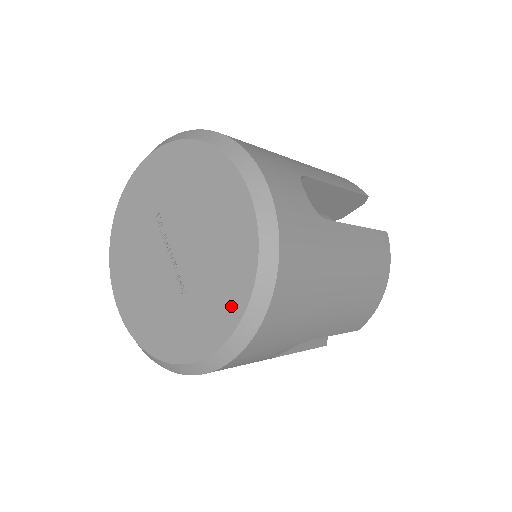
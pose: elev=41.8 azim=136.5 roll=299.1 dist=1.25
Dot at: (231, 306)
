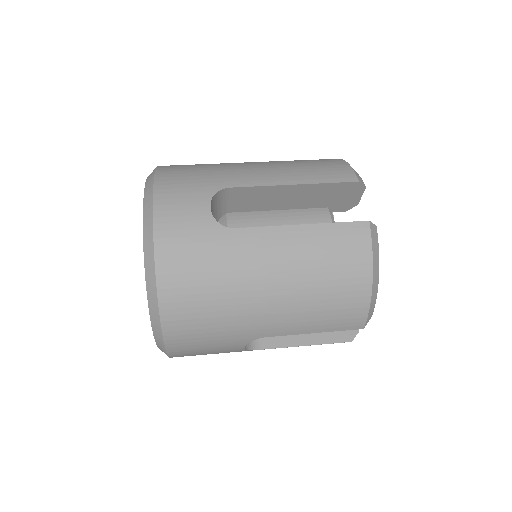
Dot at: occluded
